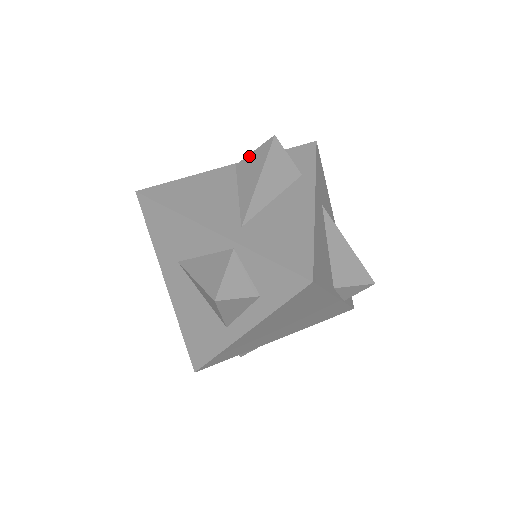
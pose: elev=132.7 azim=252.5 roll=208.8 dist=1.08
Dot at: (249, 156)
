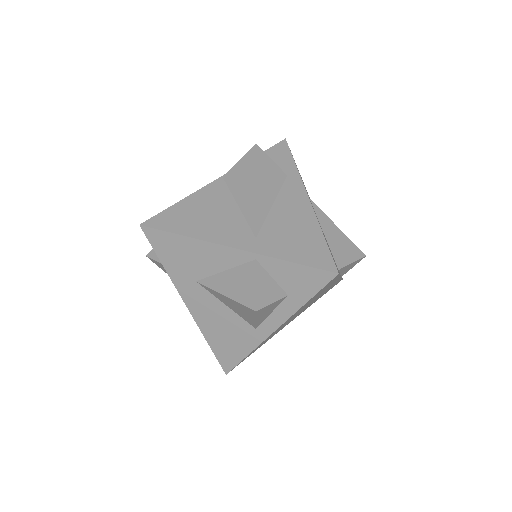
Dot at: (235, 167)
